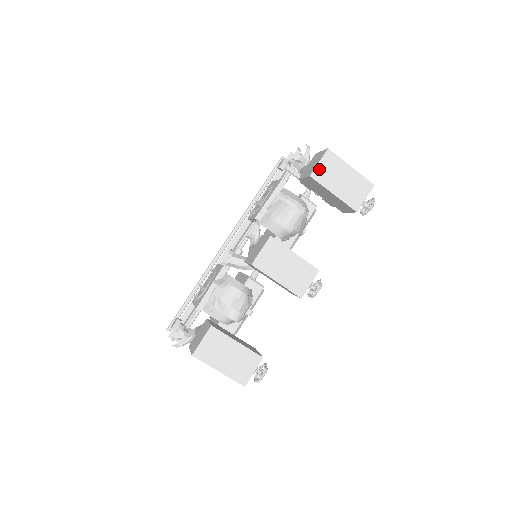
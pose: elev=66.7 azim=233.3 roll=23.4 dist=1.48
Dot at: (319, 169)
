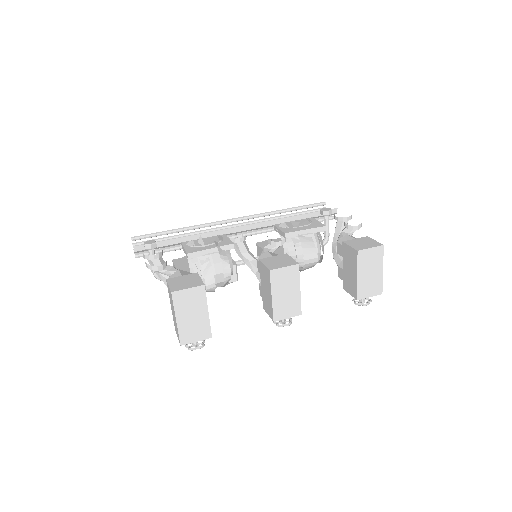
Dot at: (366, 252)
